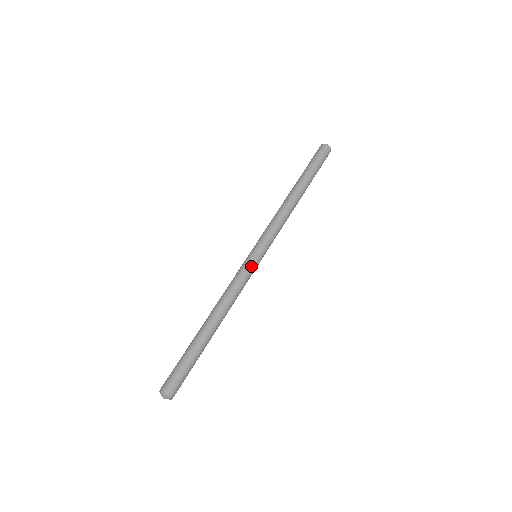
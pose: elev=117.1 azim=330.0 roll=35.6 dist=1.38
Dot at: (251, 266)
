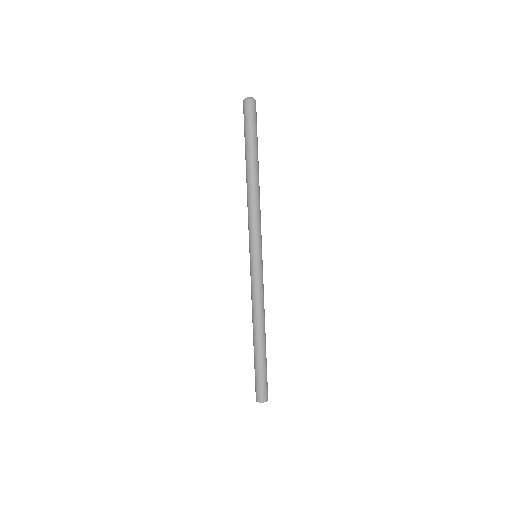
Dot at: (262, 270)
